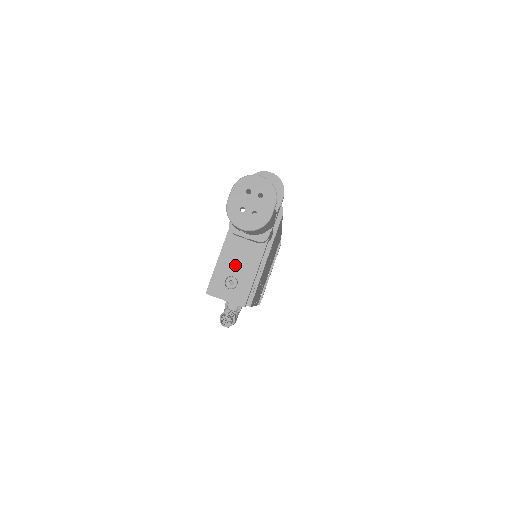
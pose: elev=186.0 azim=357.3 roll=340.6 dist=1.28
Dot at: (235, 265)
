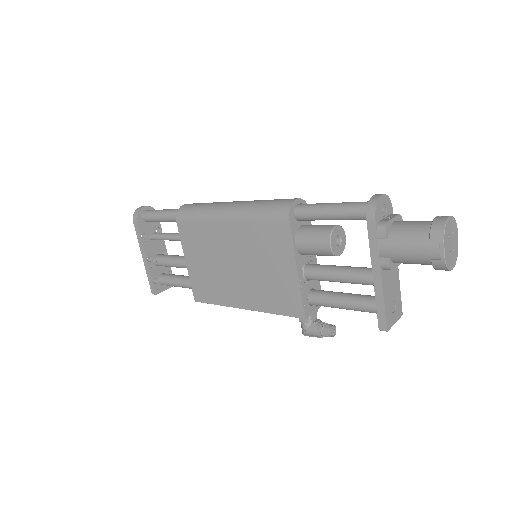
Dot at: (391, 292)
